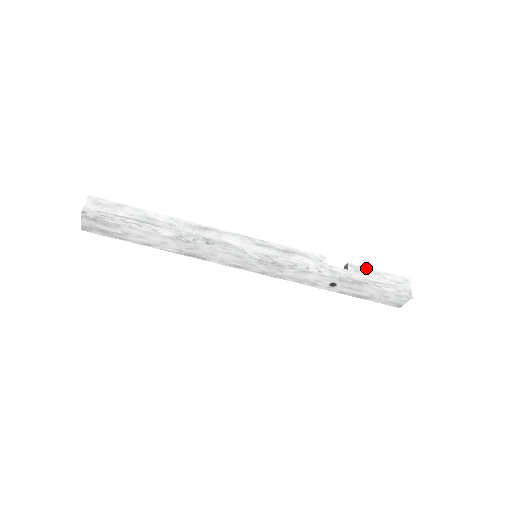
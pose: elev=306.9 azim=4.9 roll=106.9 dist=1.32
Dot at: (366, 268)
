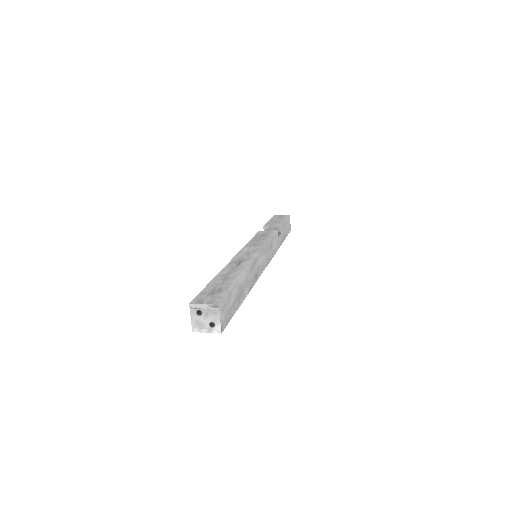
Dot at: (284, 224)
